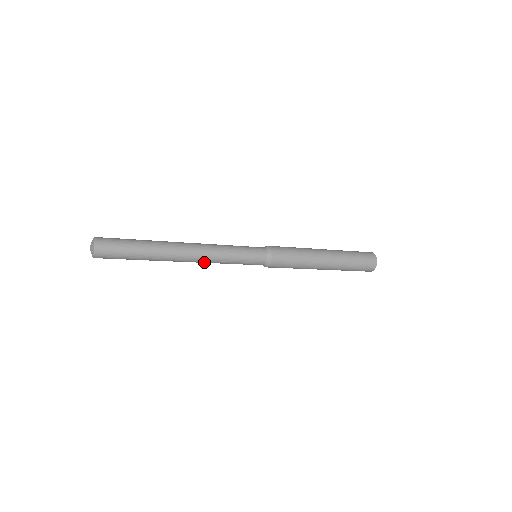
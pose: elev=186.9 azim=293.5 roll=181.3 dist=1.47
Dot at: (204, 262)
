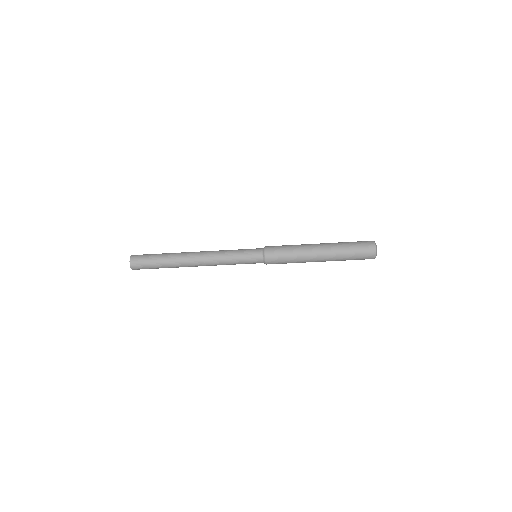
Dot at: (212, 265)
